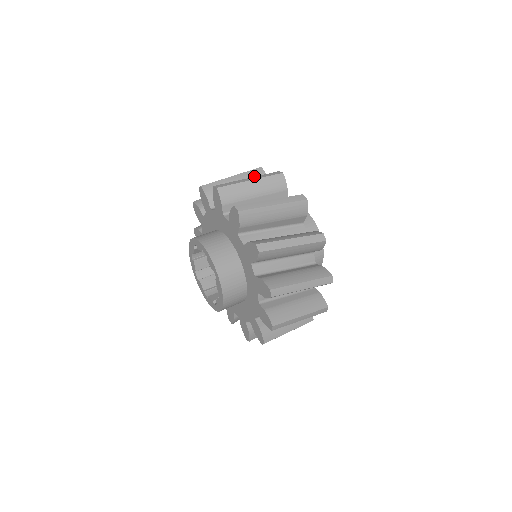
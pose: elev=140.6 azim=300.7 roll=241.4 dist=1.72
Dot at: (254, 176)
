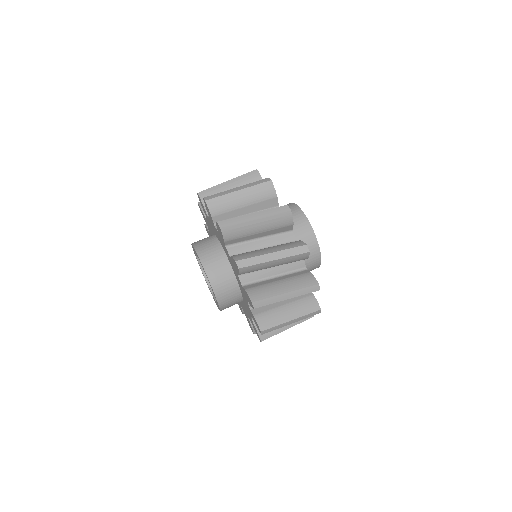
Dot at: (249, 180)
